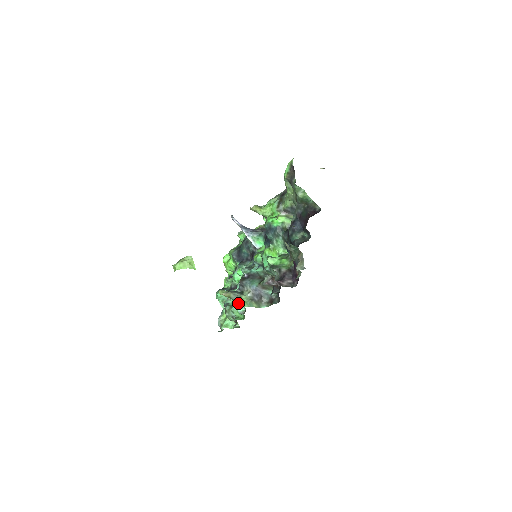
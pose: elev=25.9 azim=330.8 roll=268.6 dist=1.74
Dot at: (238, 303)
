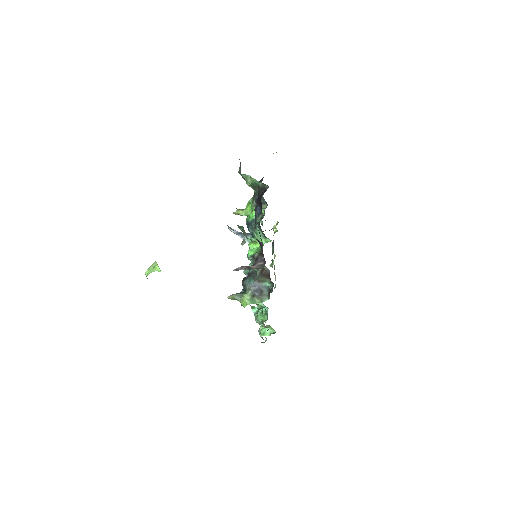
Dot at: (242, 302)
